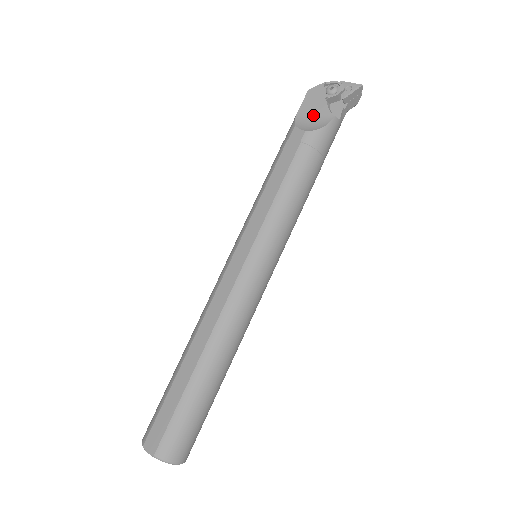
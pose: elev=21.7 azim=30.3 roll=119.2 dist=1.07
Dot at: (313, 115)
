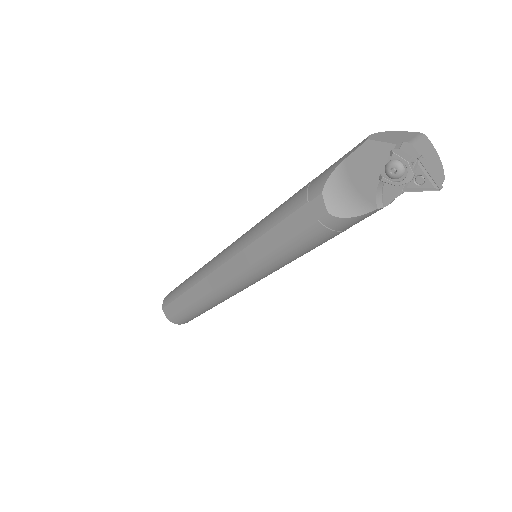
Dot at: (354, 186)
